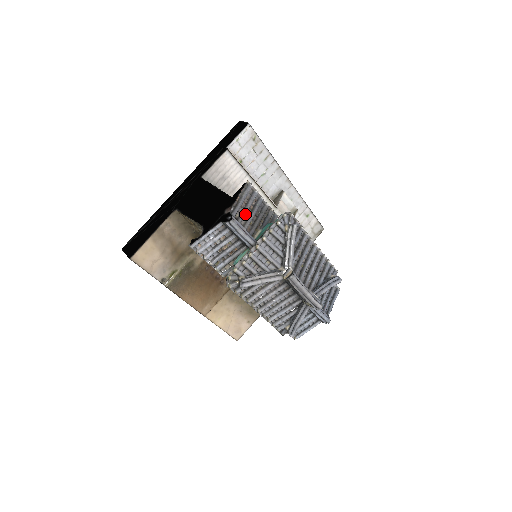
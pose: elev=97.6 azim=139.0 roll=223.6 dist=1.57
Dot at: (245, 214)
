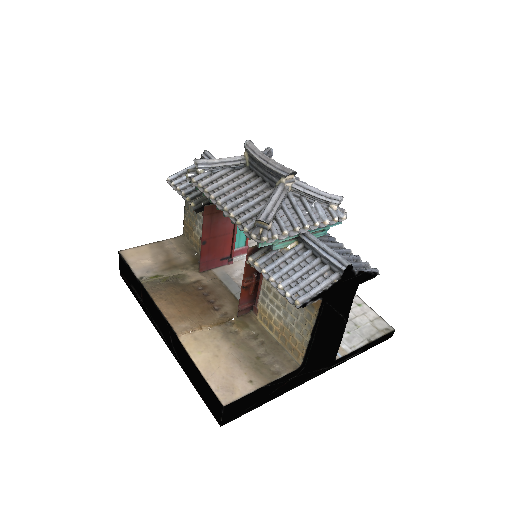
Dot at: occluded
